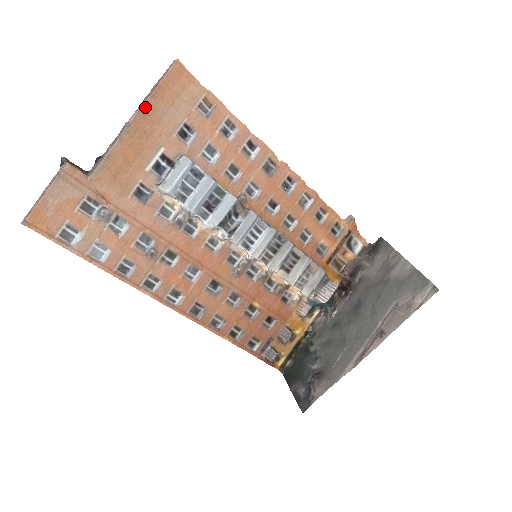
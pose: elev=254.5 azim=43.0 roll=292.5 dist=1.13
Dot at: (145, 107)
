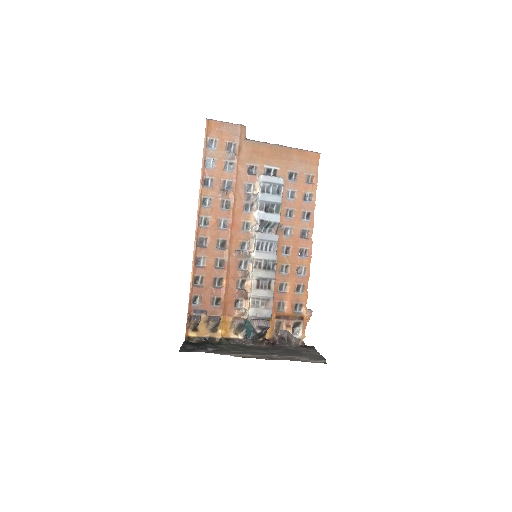
Dot at: (292, 150)
